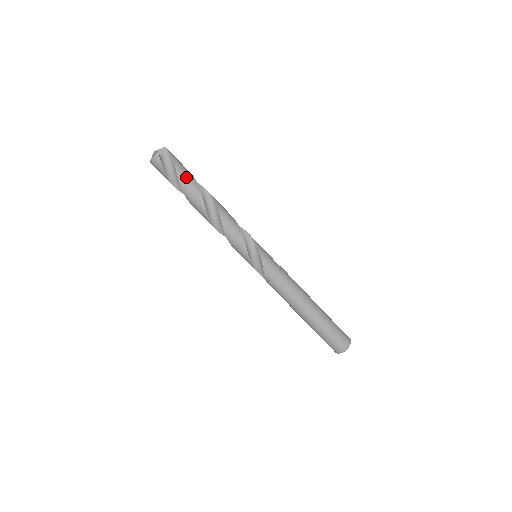
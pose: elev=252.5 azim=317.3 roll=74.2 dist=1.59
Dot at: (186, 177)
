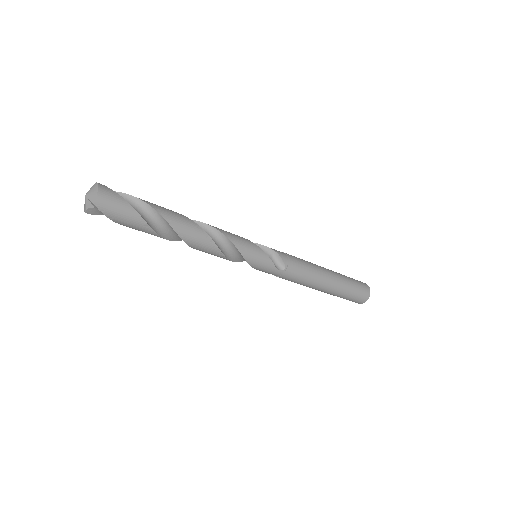
Dot at: (136, 229)
